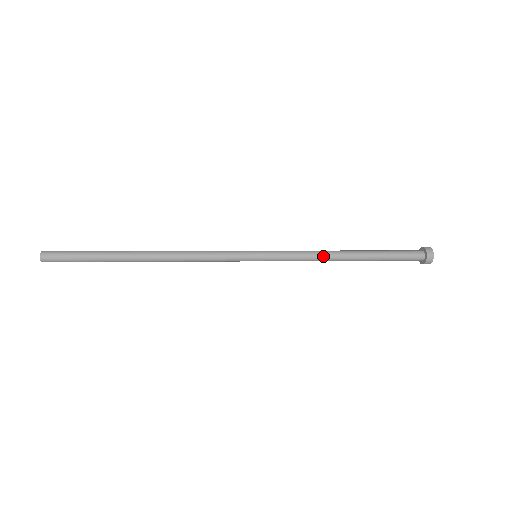
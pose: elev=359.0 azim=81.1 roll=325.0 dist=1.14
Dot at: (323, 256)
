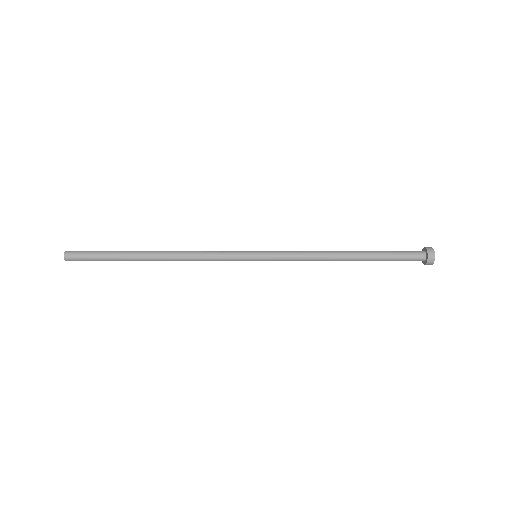
Dot at: (321, 258)
